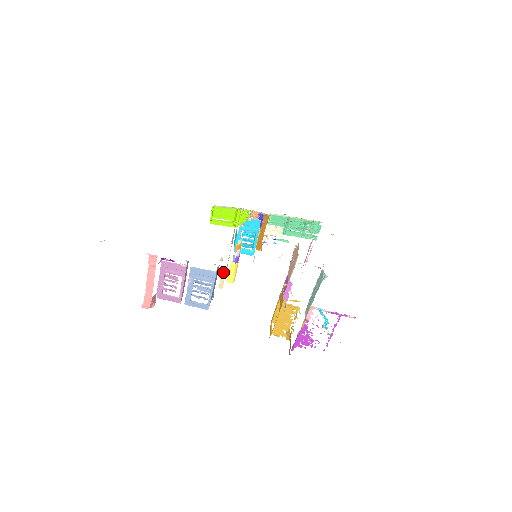
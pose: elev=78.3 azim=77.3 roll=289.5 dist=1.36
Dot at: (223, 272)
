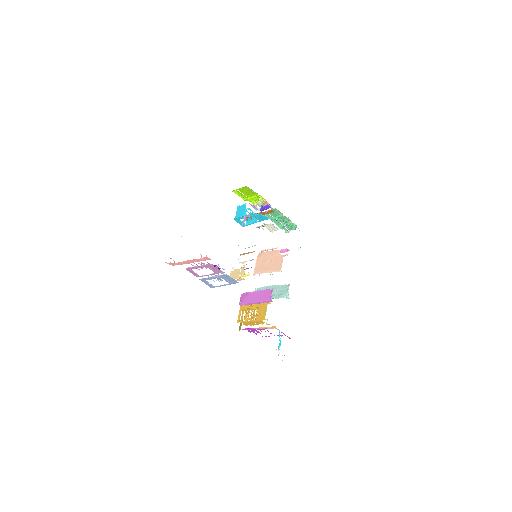
Dot at: (240, 280)
